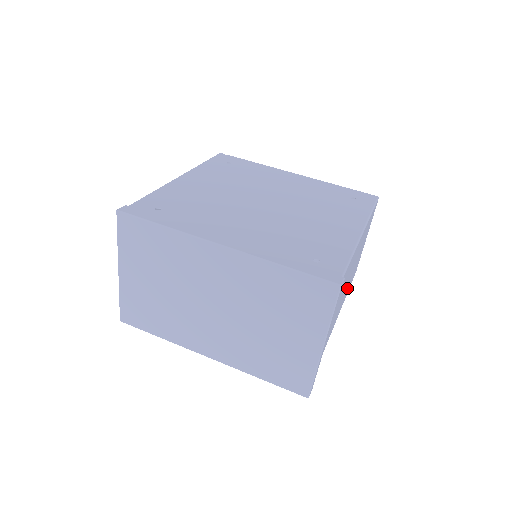
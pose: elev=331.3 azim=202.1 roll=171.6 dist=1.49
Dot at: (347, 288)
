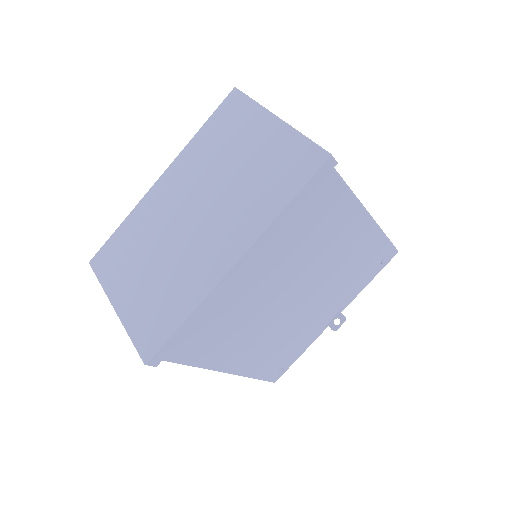
Dot at: occluded
